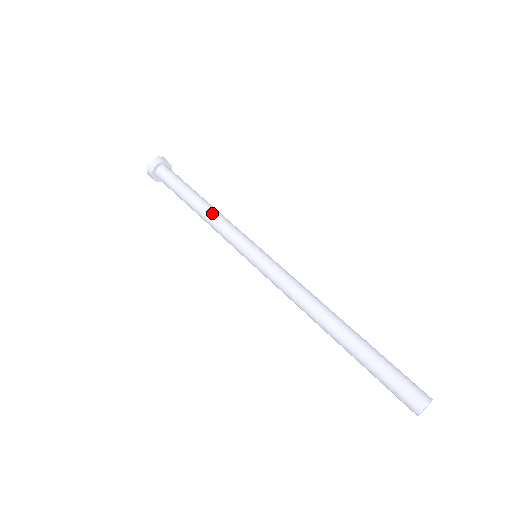
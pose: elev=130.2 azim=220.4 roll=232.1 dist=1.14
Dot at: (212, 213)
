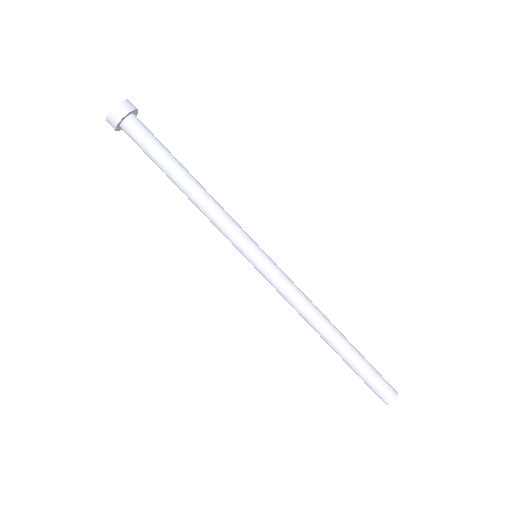
Dot at: (208, 200)
